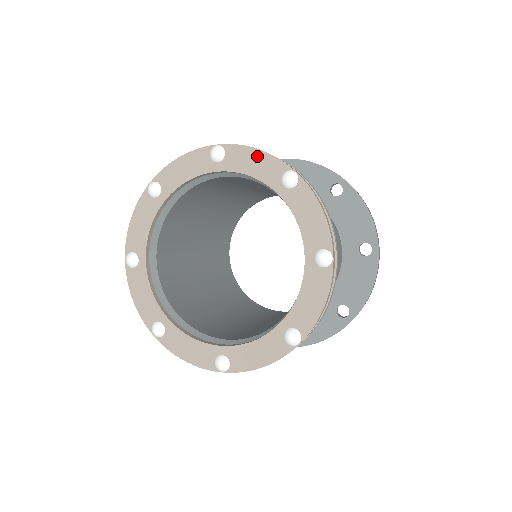
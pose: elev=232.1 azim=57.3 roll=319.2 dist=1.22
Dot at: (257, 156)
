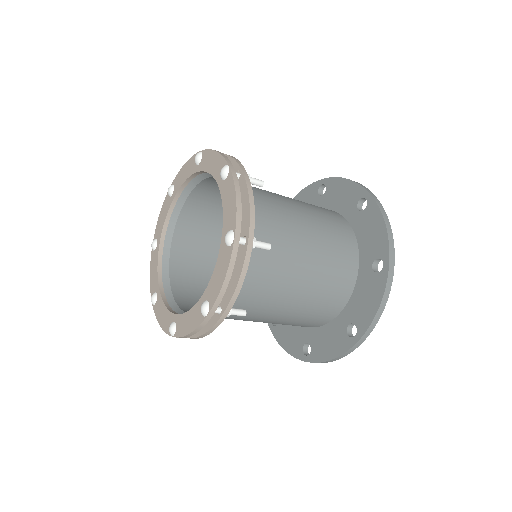
Dot at: (214, 156)
